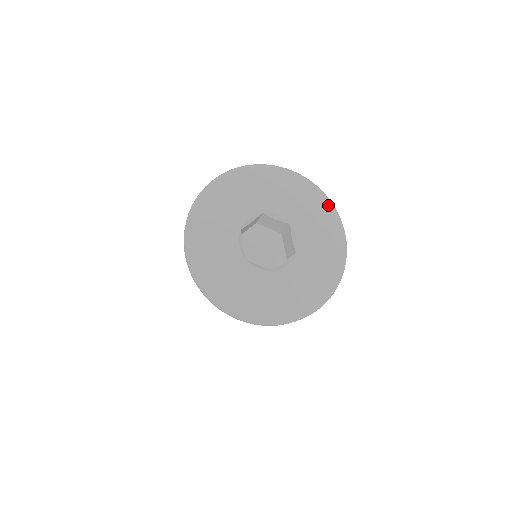
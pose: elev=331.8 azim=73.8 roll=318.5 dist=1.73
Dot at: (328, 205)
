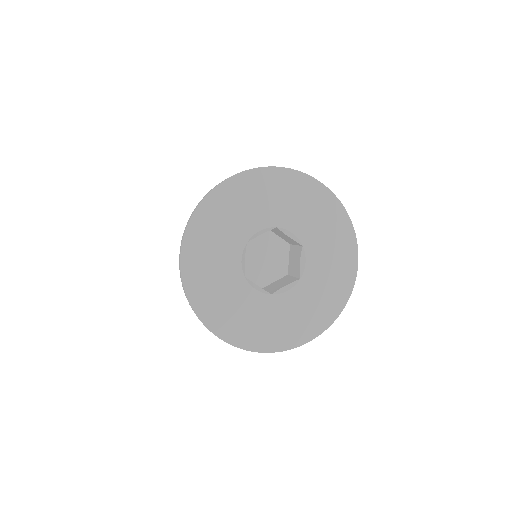
Dot at: (350, 232)
